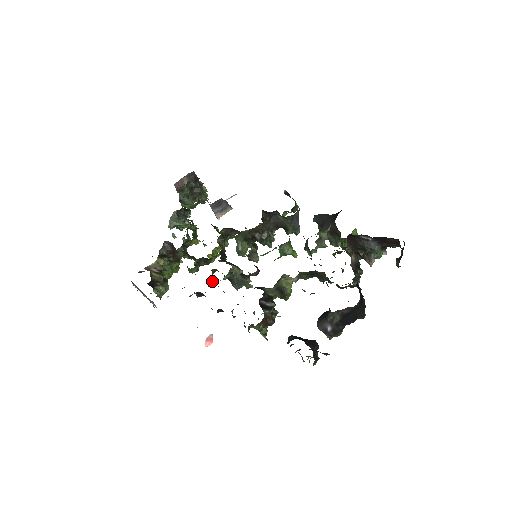
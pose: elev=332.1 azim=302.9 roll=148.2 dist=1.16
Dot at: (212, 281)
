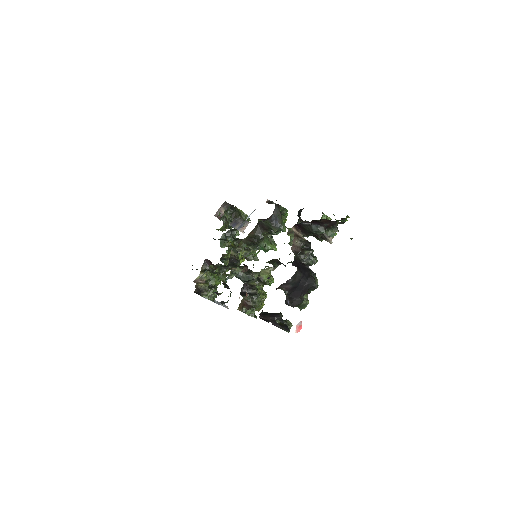
Dot at: (224, 282)
